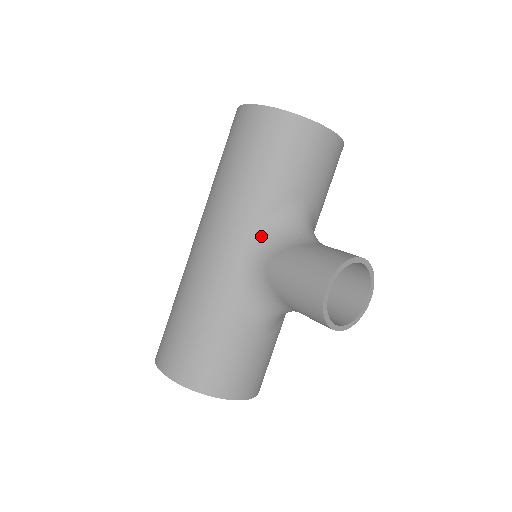
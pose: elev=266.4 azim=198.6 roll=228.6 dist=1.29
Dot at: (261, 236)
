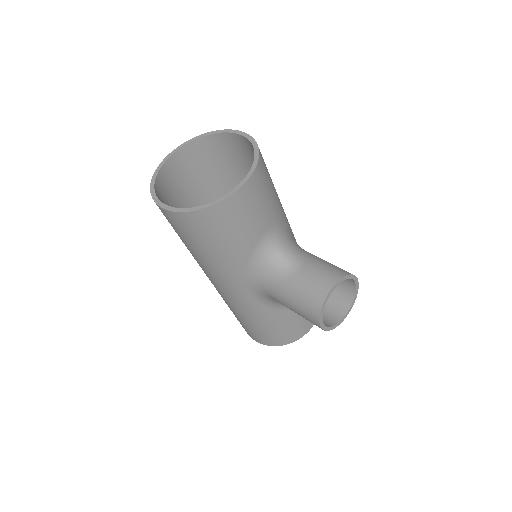
Dot at: (251, 279)
